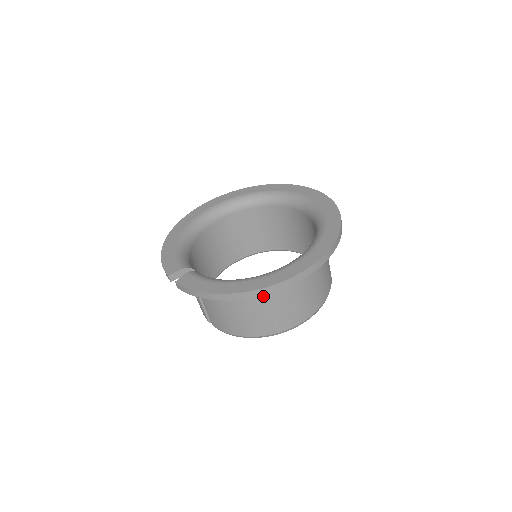
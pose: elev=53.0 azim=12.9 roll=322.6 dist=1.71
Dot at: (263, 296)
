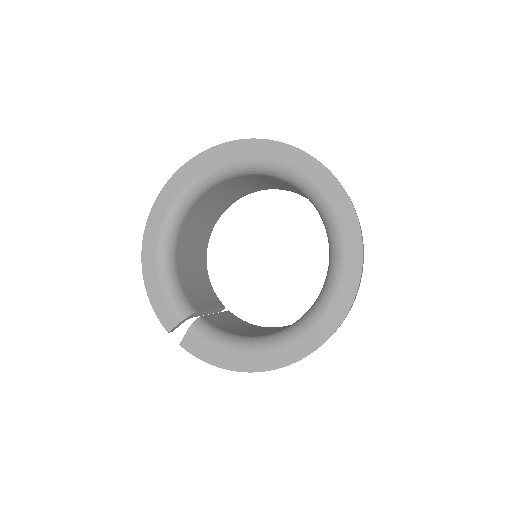
Dot at: occluded
